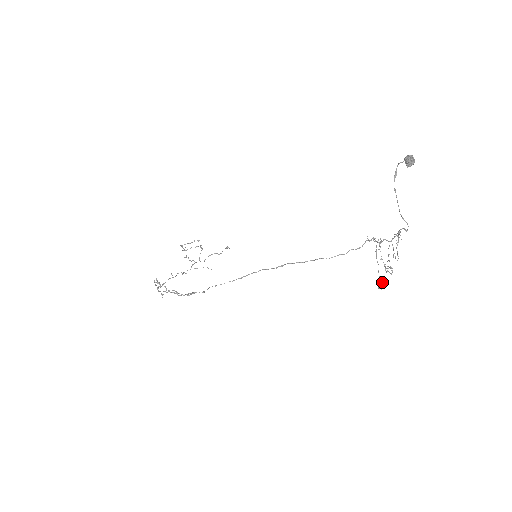
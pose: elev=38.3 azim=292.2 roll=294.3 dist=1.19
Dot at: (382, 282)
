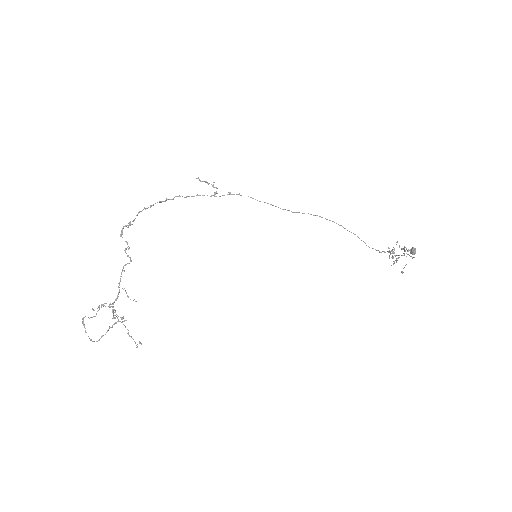
Dot at: occluded
